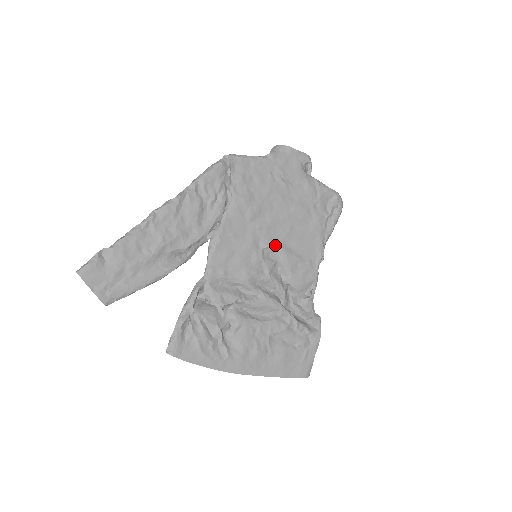
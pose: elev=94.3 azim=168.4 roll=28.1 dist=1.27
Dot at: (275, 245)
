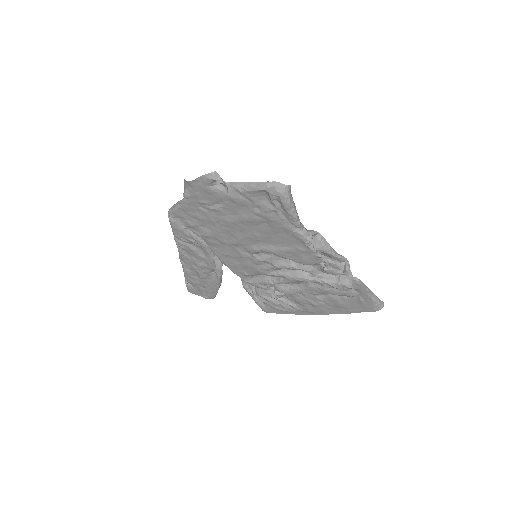
Dot at: (257, 250)
